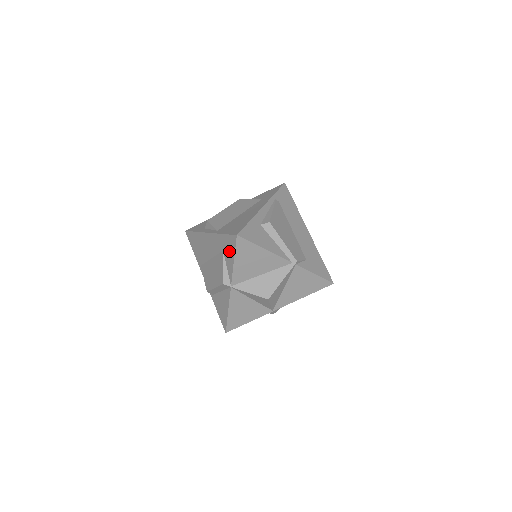
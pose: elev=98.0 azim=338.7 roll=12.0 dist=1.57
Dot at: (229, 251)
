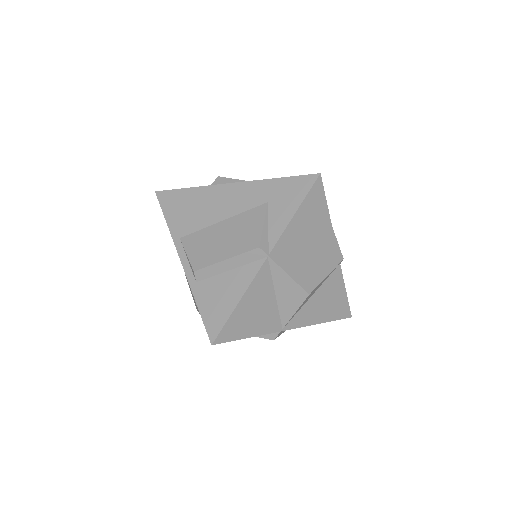
Dot at: (287, 200)
